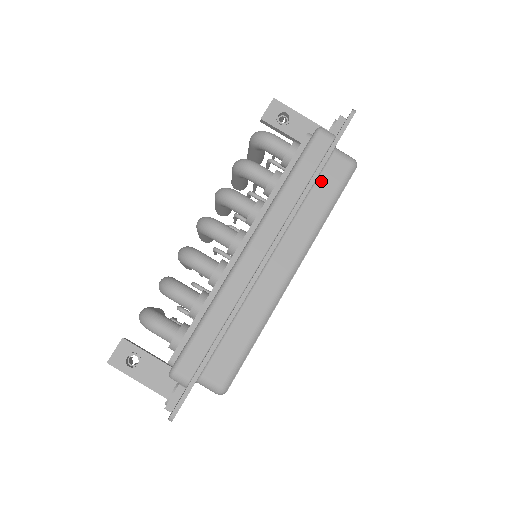
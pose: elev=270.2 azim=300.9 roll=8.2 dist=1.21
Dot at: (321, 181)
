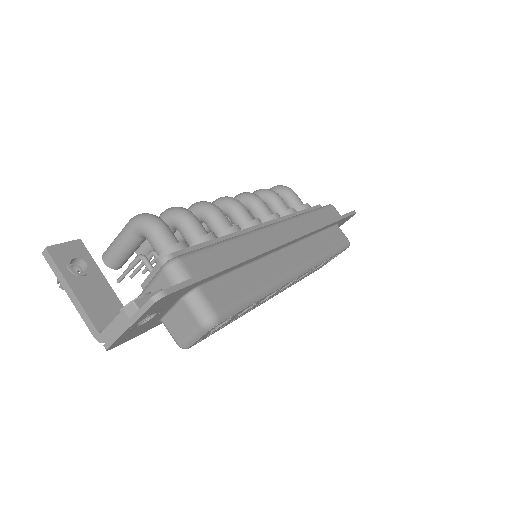
Dot at: (328, 233)
